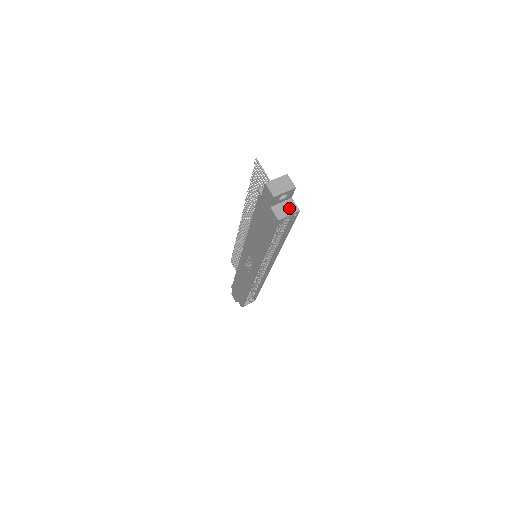
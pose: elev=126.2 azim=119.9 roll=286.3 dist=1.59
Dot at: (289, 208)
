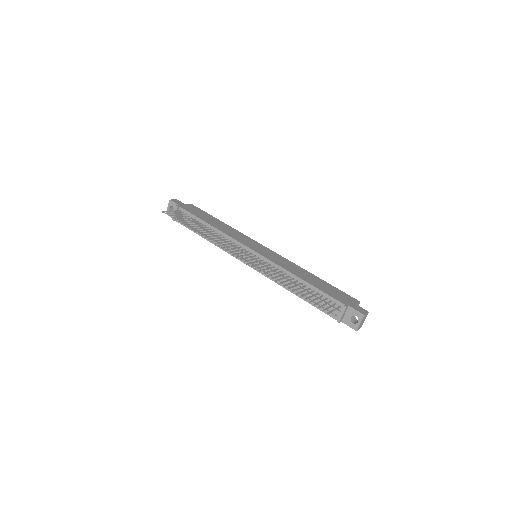
Dot at: occluded
